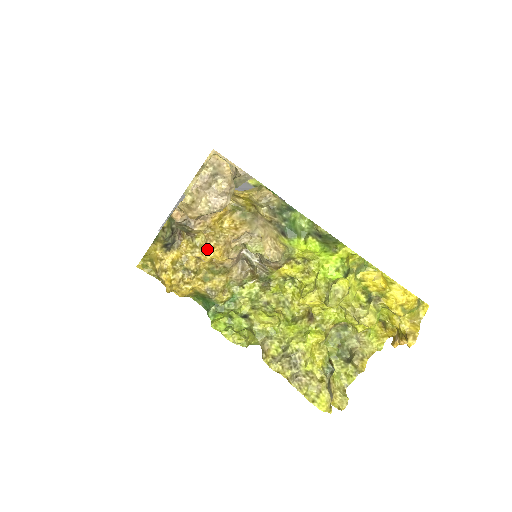
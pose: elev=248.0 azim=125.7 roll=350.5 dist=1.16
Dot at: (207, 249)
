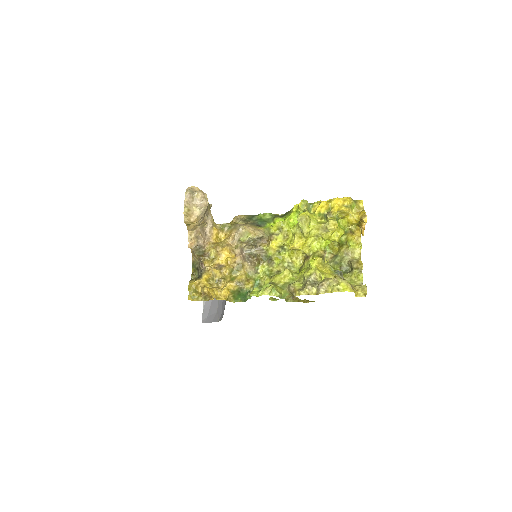
Dot at: (219, 254)
